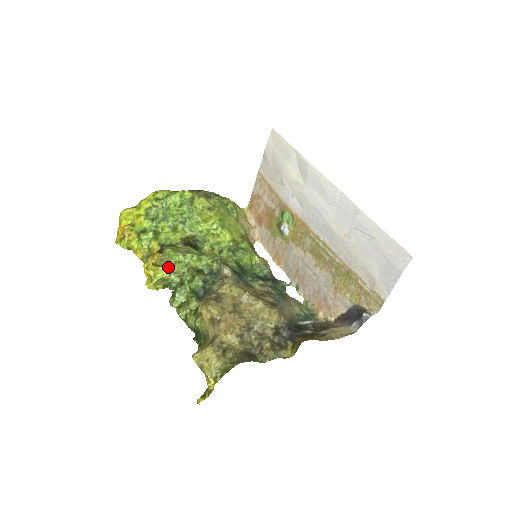
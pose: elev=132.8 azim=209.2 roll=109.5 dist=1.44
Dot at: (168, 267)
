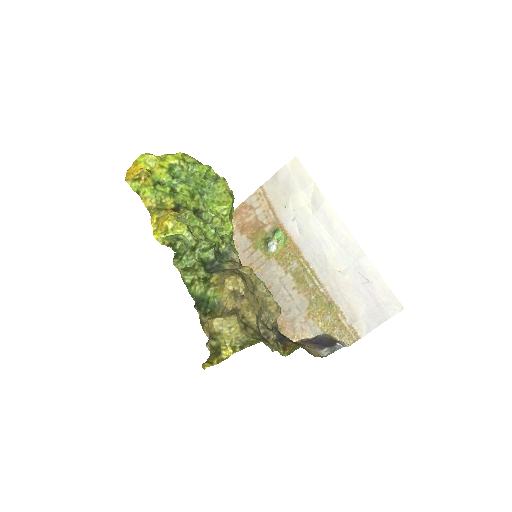
Dot at: (189, 227)
